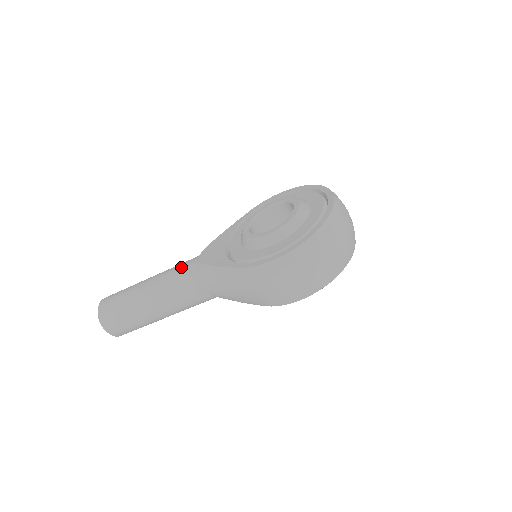
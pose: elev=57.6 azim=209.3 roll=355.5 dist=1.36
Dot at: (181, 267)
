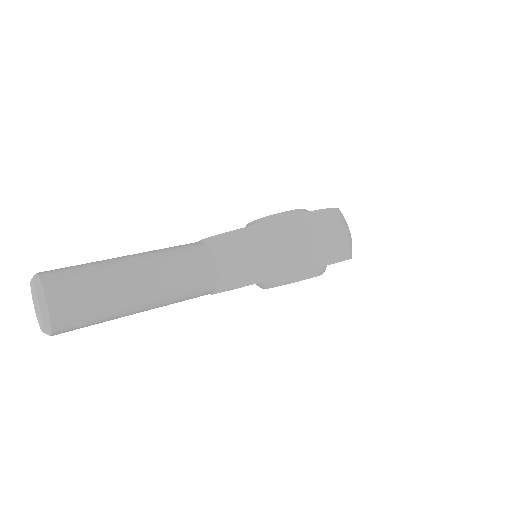
Dot at: occluded
